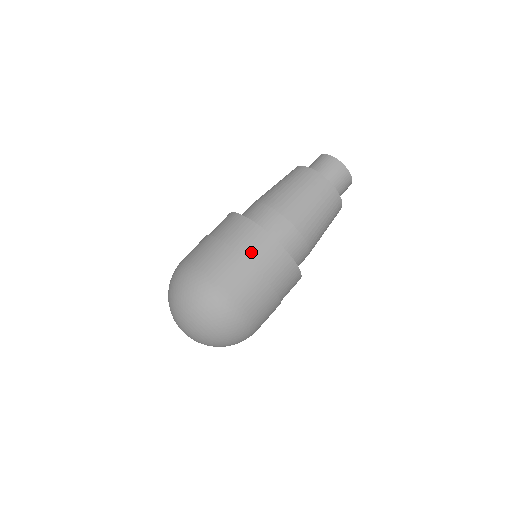
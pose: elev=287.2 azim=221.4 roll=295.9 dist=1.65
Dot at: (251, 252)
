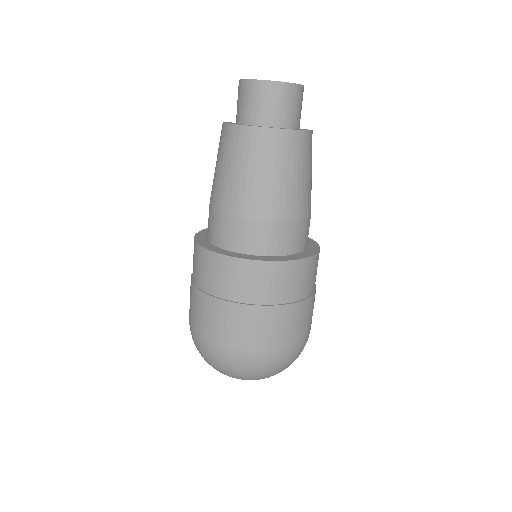
Dot at: (216, 286)
